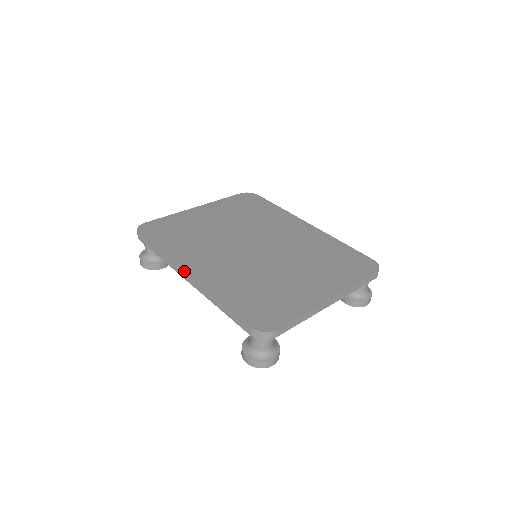
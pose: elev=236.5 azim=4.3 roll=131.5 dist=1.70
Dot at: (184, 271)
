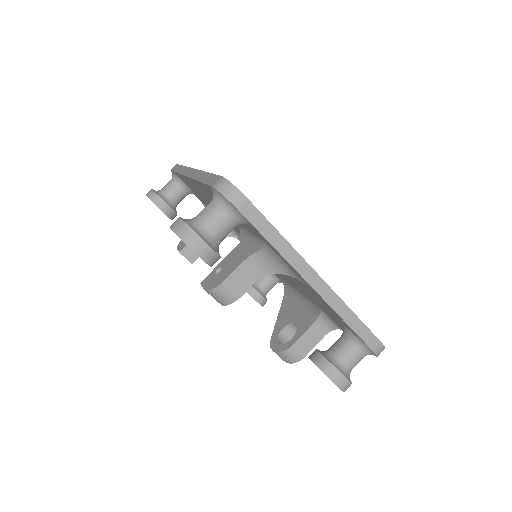
Dot at: (193, 168)
